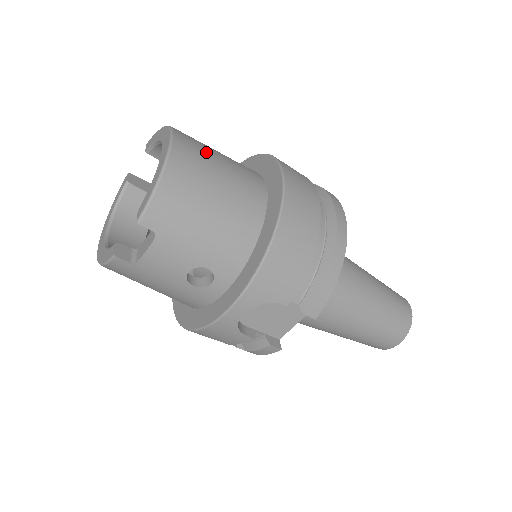
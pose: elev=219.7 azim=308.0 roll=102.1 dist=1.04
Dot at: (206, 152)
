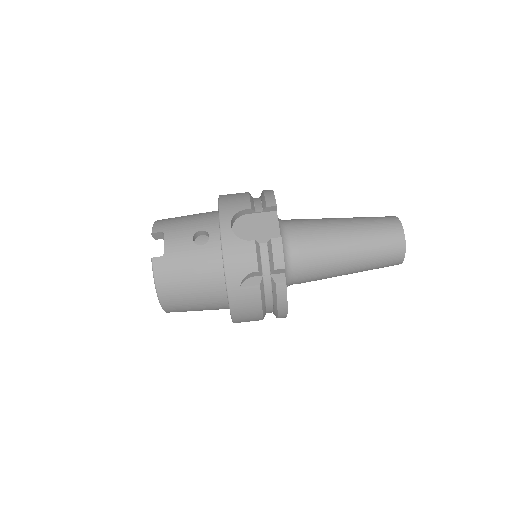
Dot at: occluded
